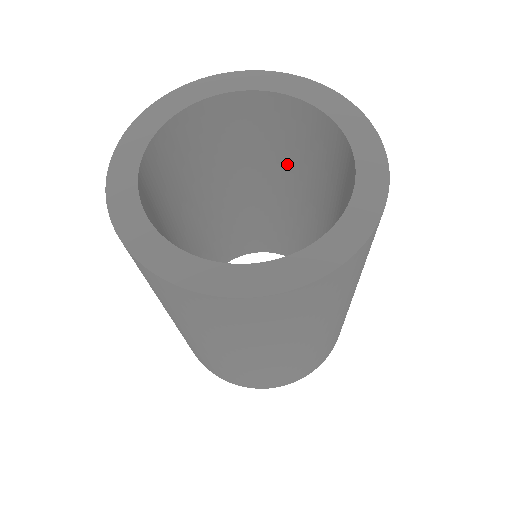
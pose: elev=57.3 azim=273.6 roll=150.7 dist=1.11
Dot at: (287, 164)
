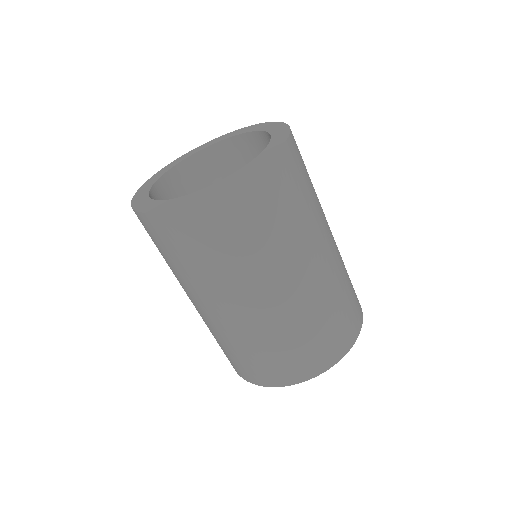
Dot at: occluded
